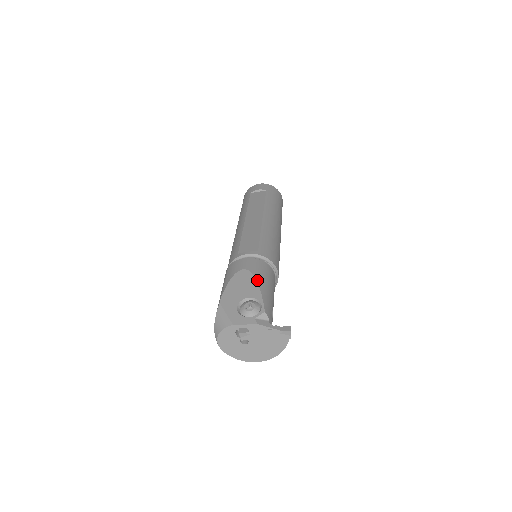
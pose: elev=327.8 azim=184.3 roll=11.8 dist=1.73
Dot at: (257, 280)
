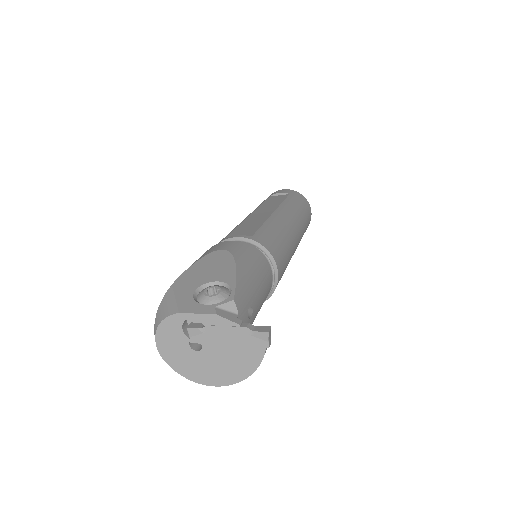
Dot at: (236, 262)
